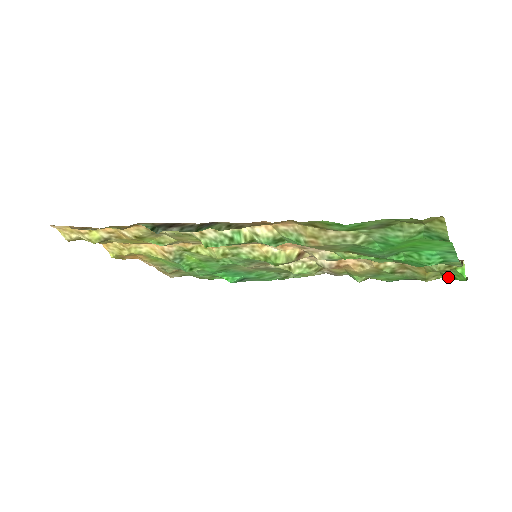
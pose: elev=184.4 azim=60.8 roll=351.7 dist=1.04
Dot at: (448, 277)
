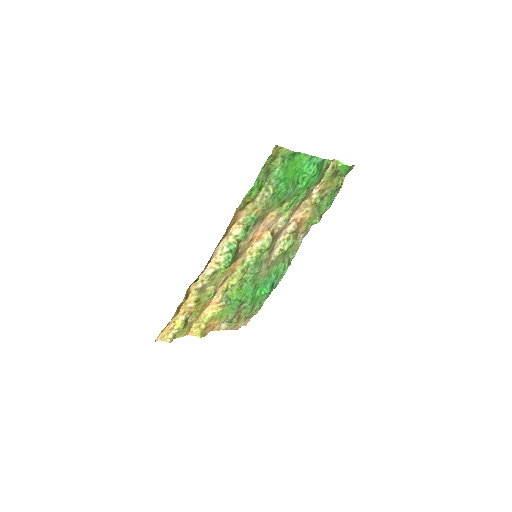
Dot at: (343, 174)
